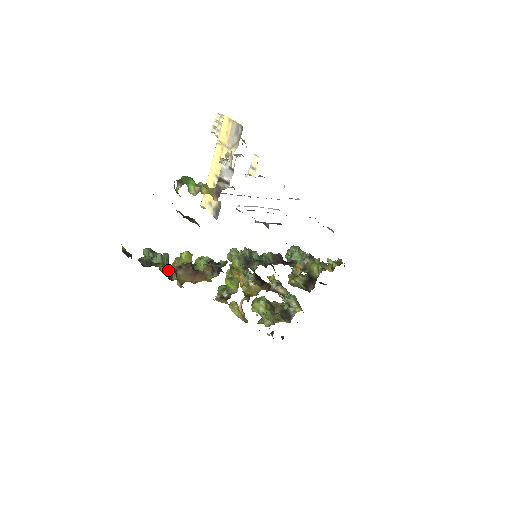
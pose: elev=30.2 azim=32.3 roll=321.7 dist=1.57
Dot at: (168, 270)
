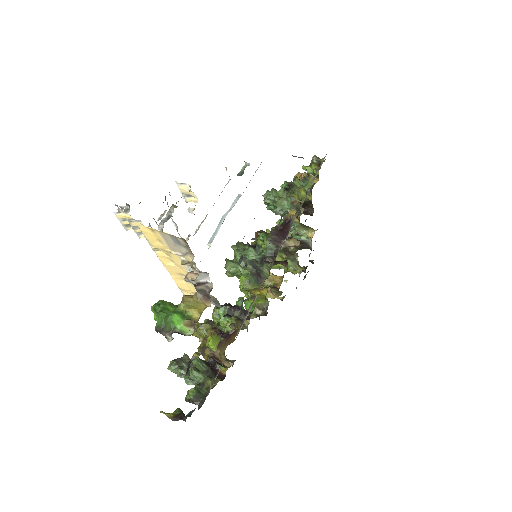
Dot at: (214, 374)
